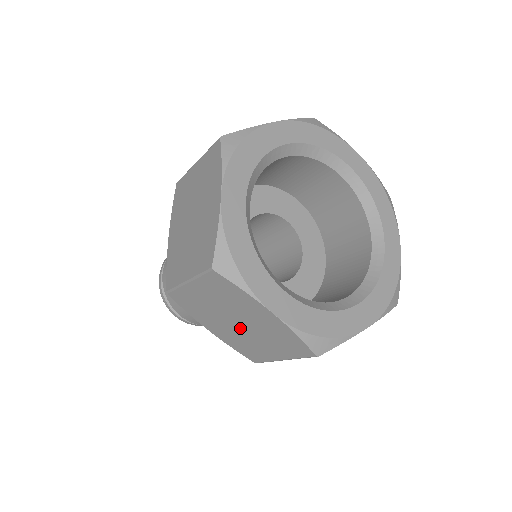
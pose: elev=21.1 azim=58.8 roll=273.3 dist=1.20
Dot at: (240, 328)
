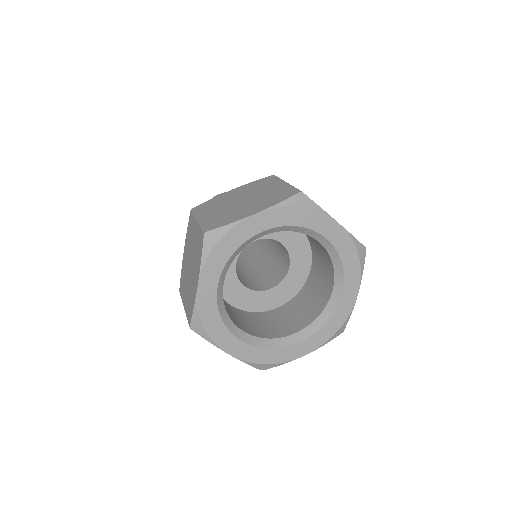
Dot at: occluded
